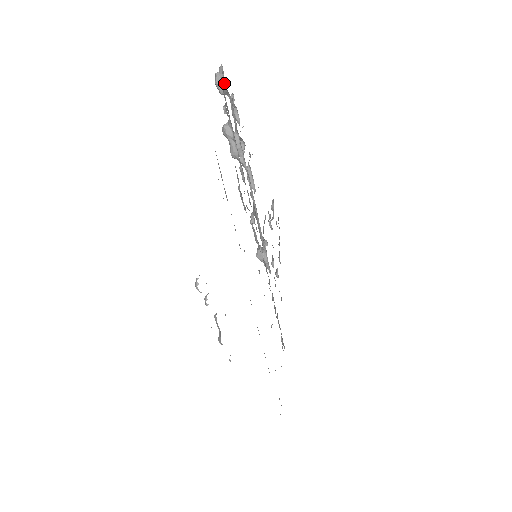
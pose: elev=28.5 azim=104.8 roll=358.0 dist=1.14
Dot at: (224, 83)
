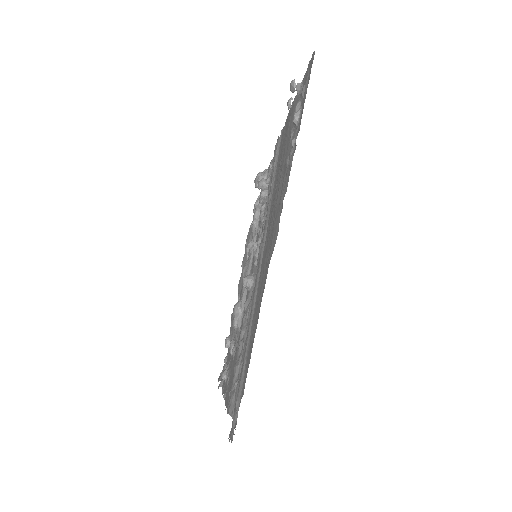
Dot at: (266, 173)
